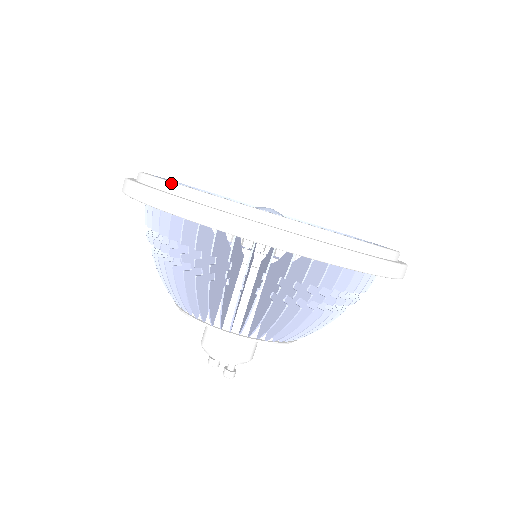
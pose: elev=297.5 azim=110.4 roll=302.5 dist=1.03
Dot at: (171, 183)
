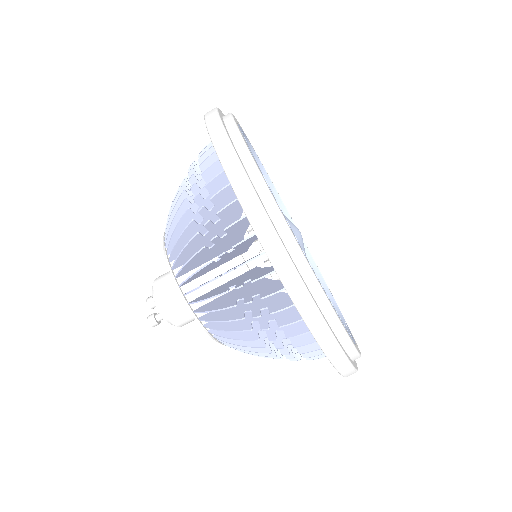
Dot at: (240, 135)
